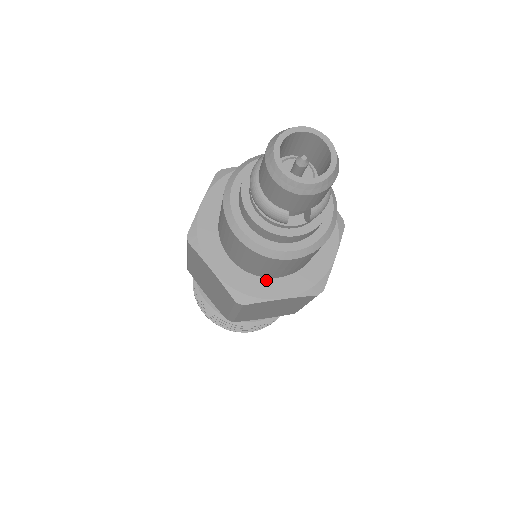
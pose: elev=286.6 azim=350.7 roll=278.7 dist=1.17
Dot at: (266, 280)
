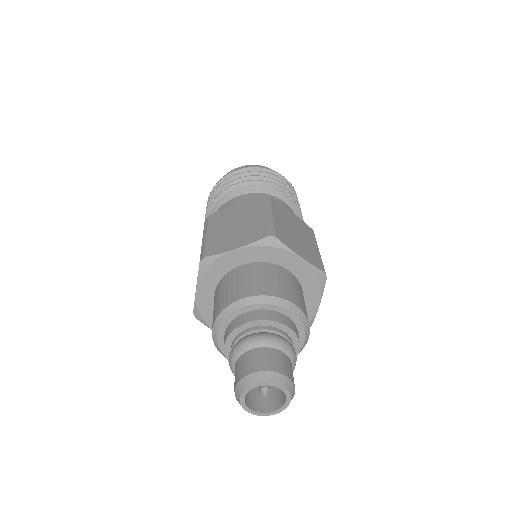
Dot at: occluded
